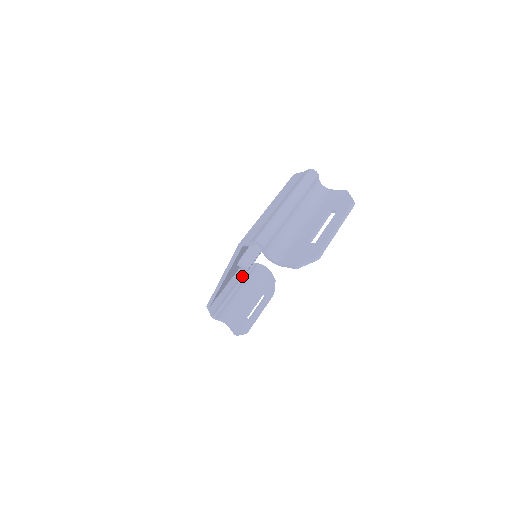
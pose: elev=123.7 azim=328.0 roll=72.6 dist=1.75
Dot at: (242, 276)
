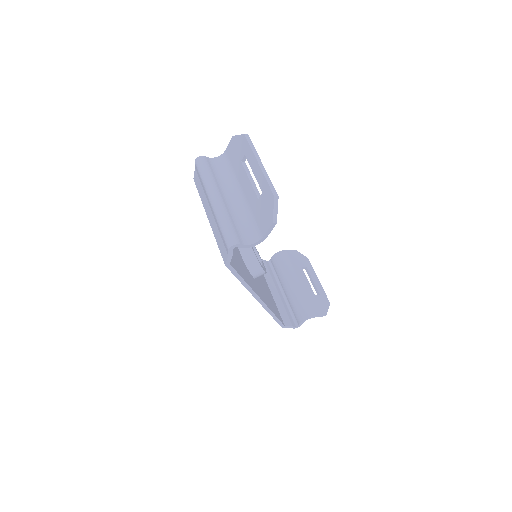
Dot at: (274, 279)
